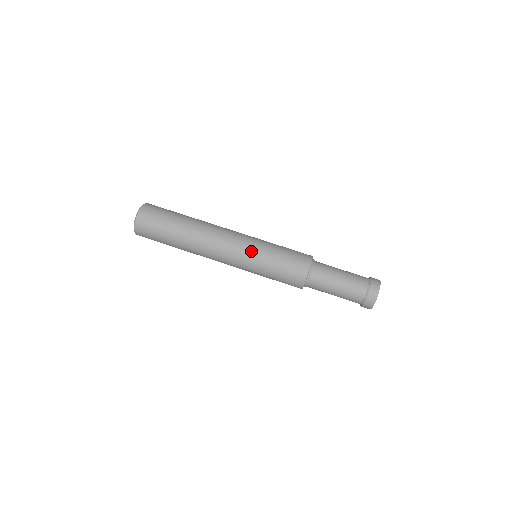
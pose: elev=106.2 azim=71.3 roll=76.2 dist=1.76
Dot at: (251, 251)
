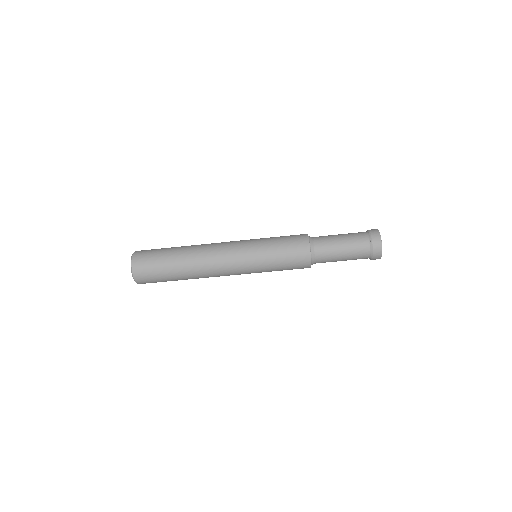
Dot at: occluded
